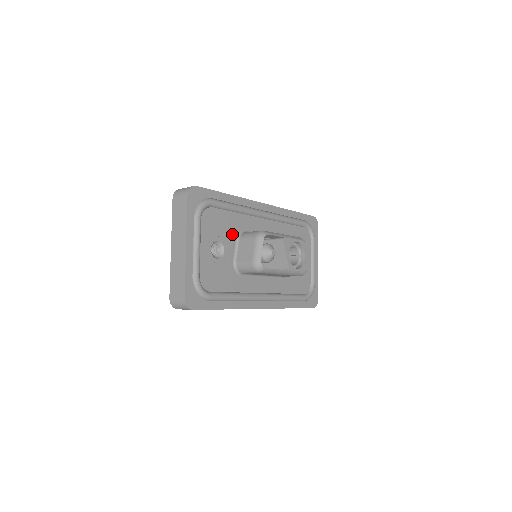
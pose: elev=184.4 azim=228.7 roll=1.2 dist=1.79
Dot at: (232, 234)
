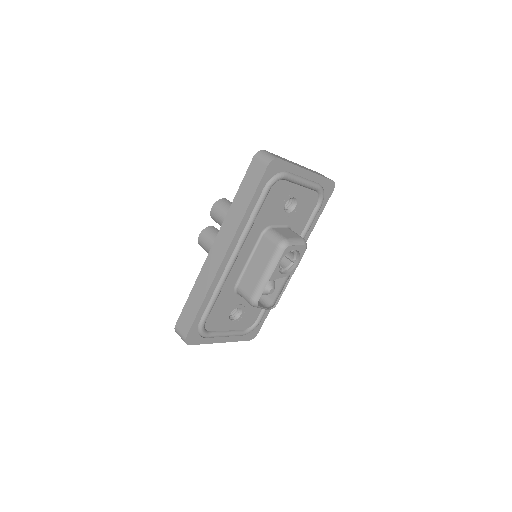
Dot at: (232, 299)
